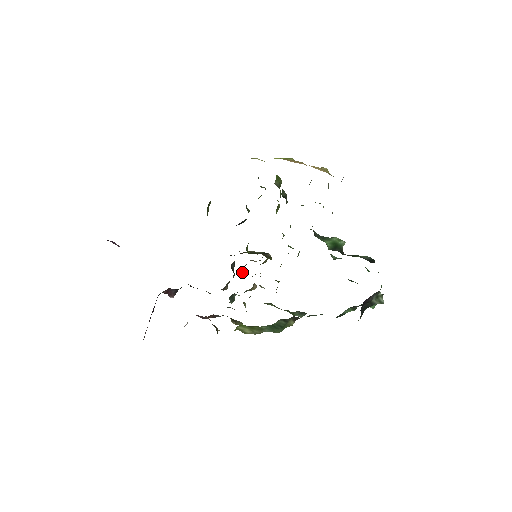
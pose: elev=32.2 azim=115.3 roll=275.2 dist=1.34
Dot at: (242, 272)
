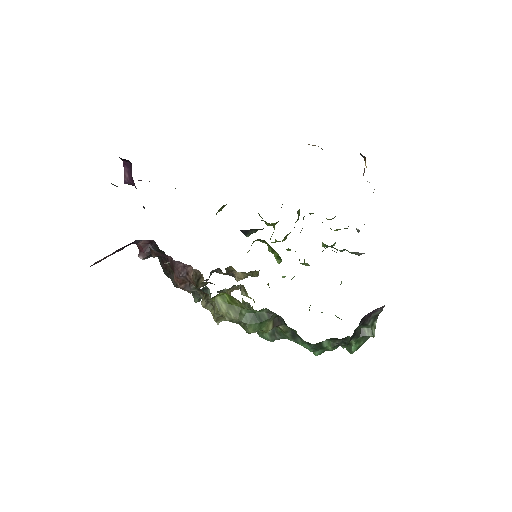
Dot at: (227, 273)
